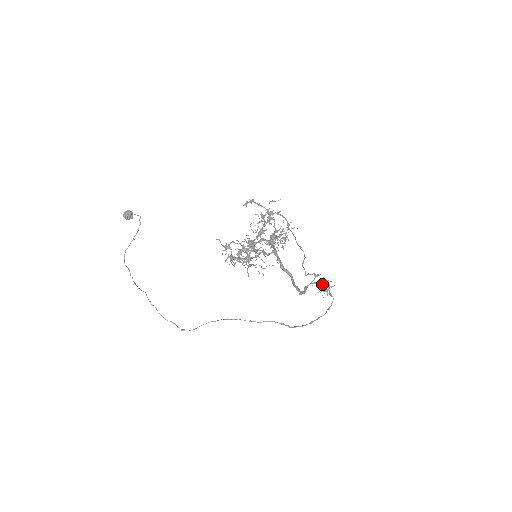
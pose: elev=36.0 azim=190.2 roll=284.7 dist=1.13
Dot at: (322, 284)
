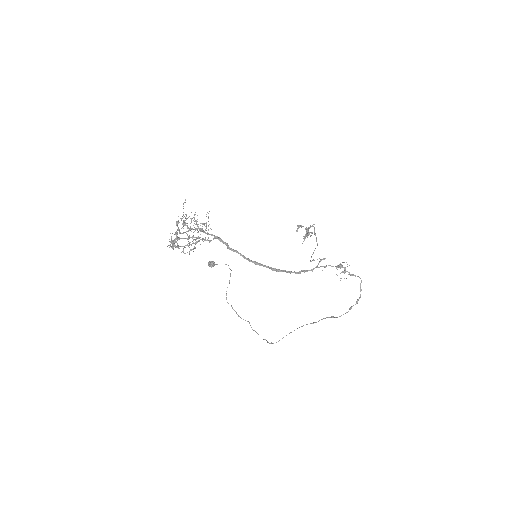
Dot at: (333, 266)
